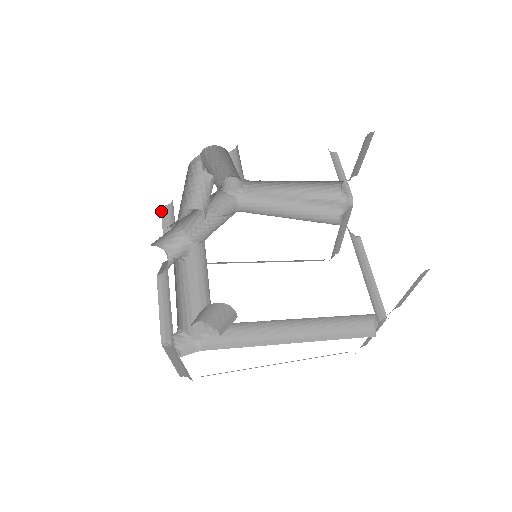
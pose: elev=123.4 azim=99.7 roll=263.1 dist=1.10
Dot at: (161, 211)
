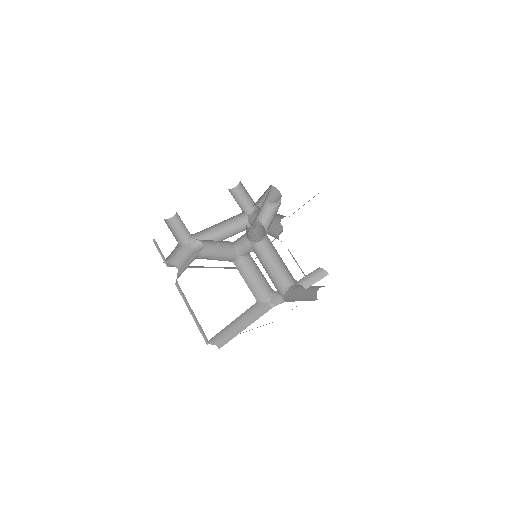
Dot at: (166, 223)
